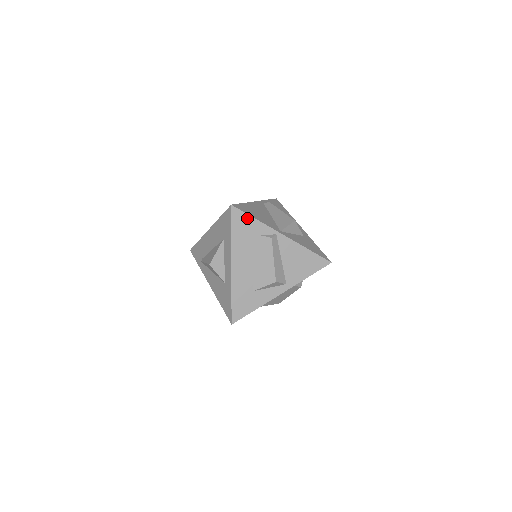
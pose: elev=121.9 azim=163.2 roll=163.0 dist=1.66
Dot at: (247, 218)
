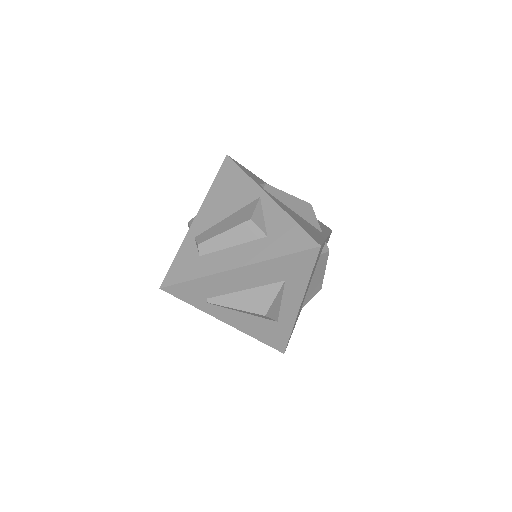
Dot at: occluded
